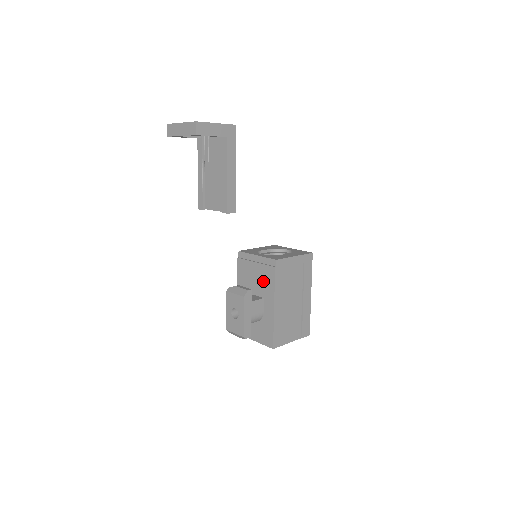
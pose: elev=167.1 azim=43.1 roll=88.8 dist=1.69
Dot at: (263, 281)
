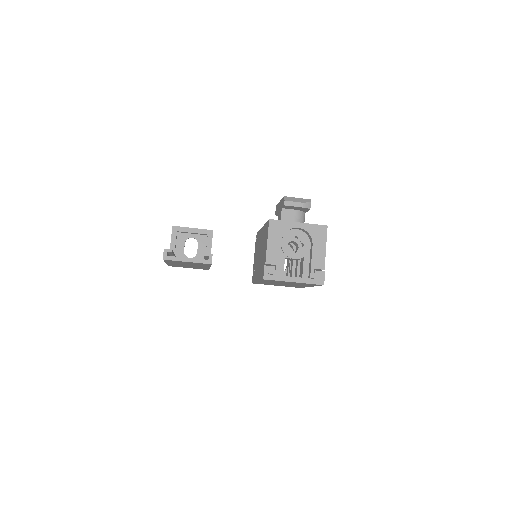
Dot at: occluded
